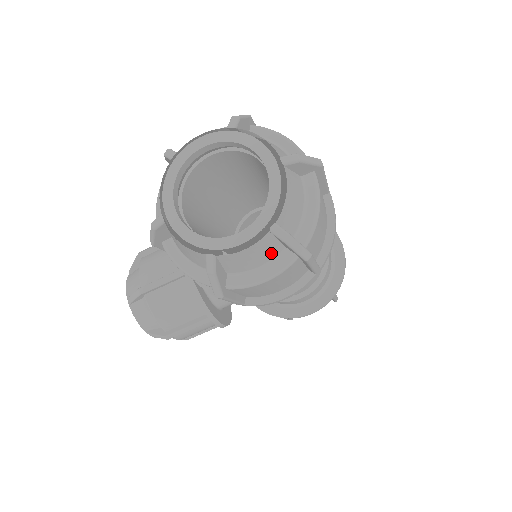
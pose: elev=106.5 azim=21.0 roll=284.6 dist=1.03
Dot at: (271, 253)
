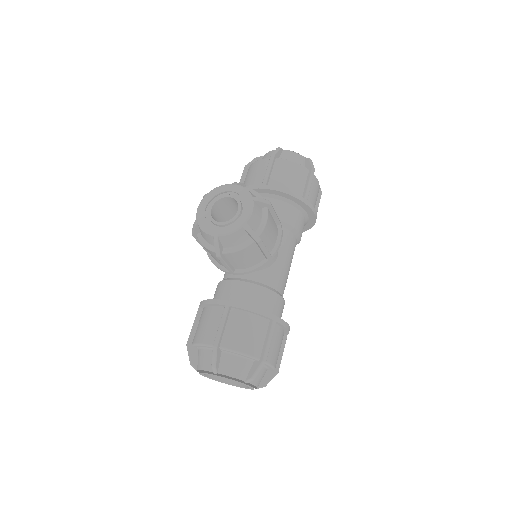
Dot at: occluded
